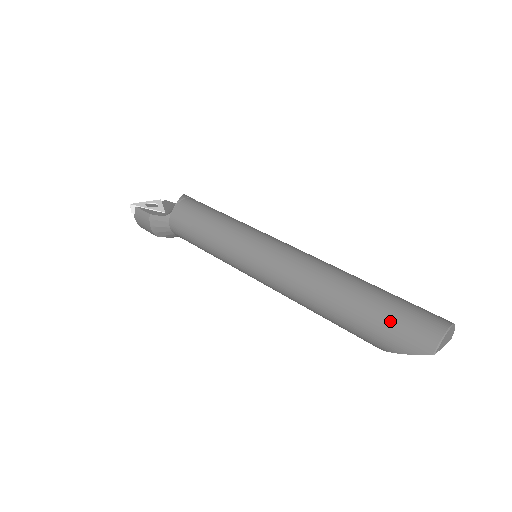
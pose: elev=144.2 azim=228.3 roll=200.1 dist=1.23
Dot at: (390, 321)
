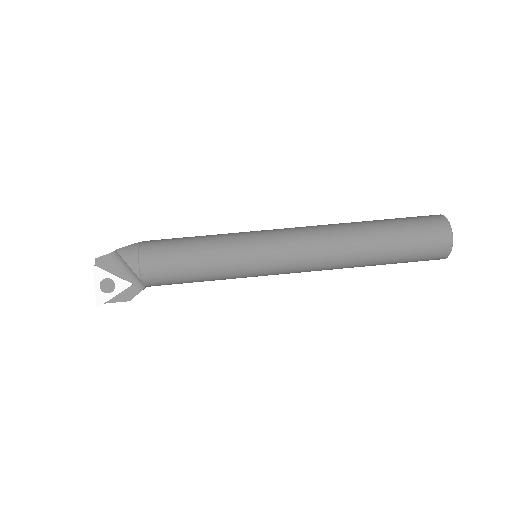
Dot at: (410, 261)
